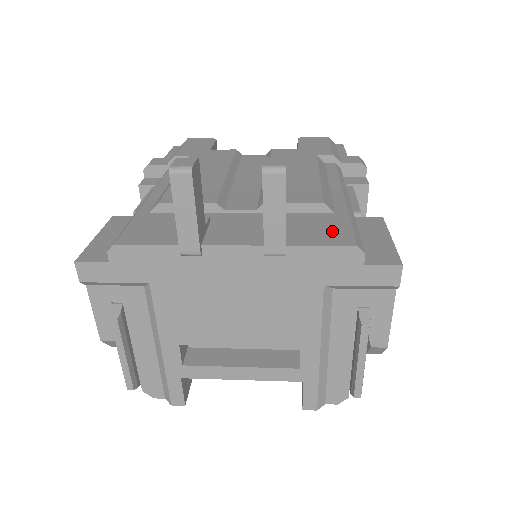
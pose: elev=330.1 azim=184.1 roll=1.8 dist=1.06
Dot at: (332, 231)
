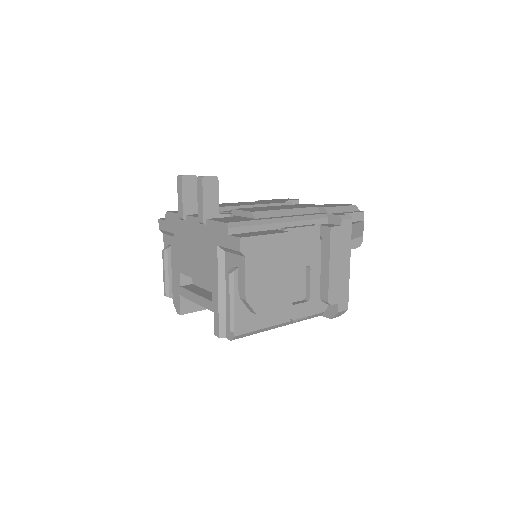
Dot at: (234, 220)
